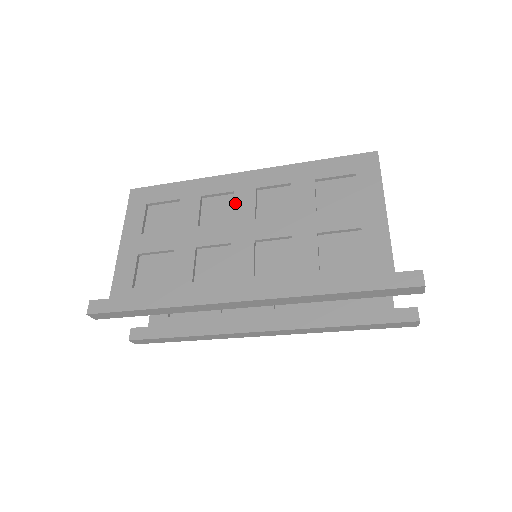
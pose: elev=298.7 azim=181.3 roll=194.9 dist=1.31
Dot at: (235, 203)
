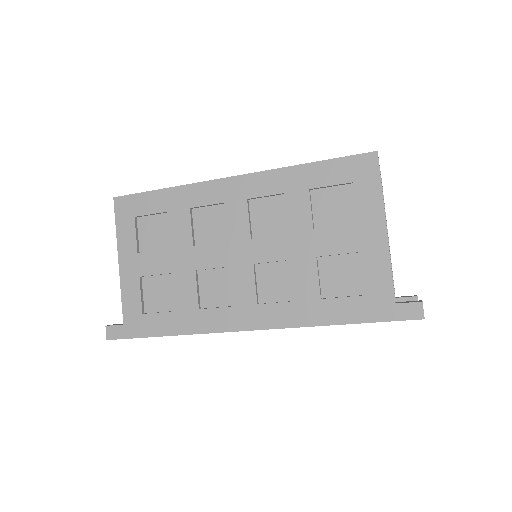
Dot at: (227, 218)
